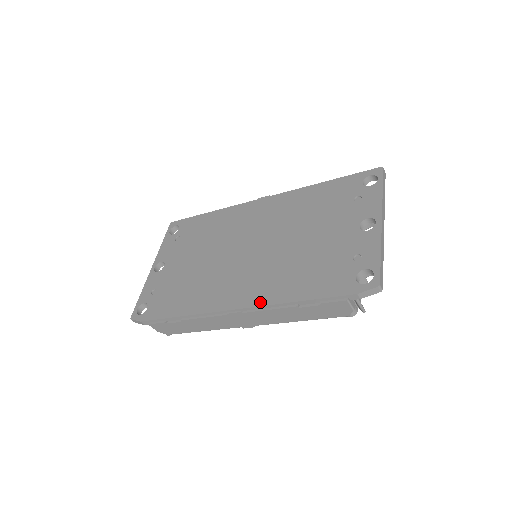
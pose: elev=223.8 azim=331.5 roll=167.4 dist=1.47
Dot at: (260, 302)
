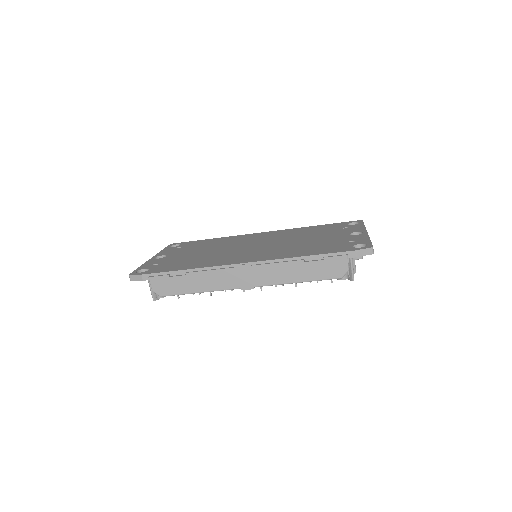
Dot at: (269, 259)
